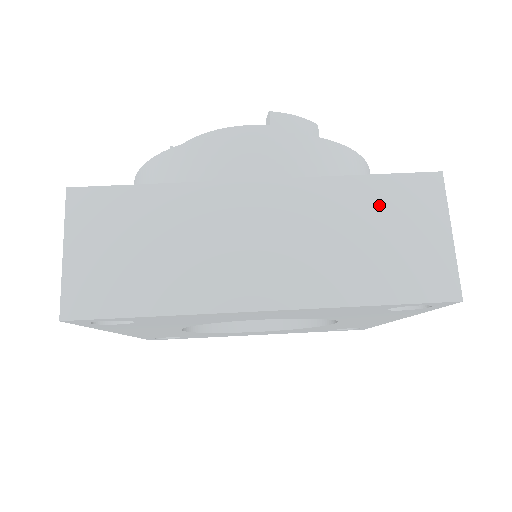
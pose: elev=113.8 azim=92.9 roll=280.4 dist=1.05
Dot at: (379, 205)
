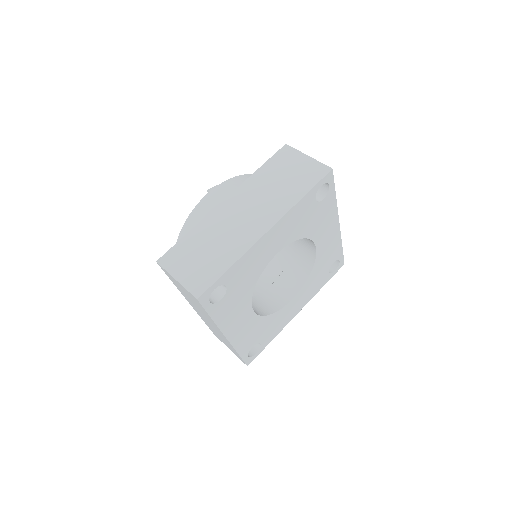
Dot at: (275, 170)
